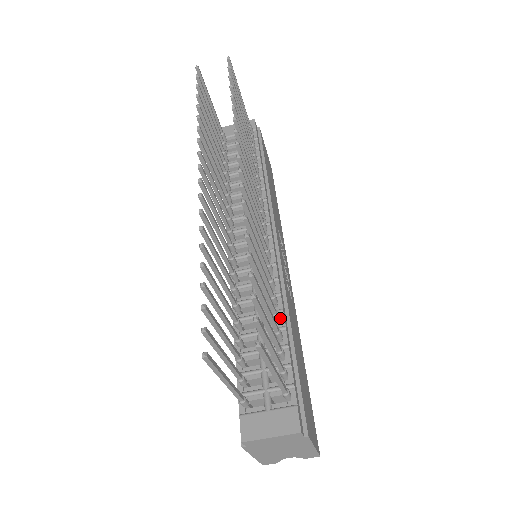
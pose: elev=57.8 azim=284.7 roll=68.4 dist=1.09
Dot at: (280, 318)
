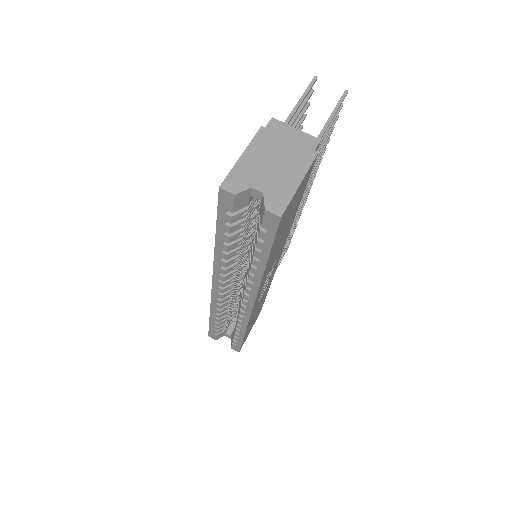
Dot at: occluded
